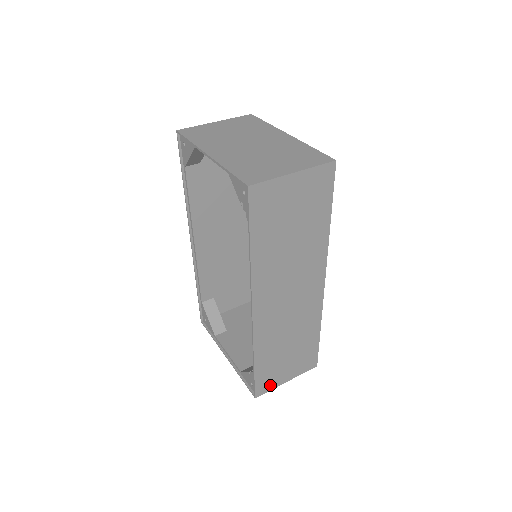
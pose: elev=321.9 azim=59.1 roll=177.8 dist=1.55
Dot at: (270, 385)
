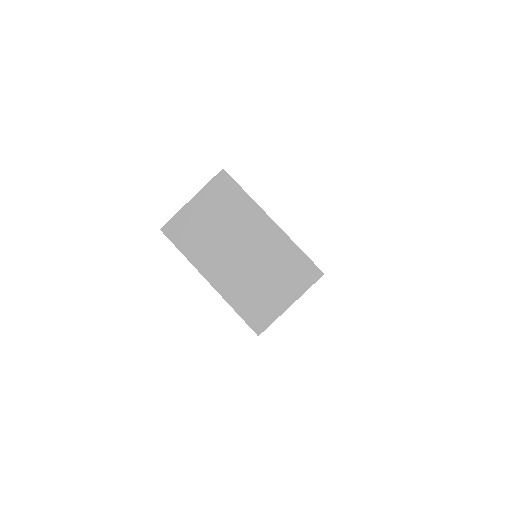
Dot at: occluded
